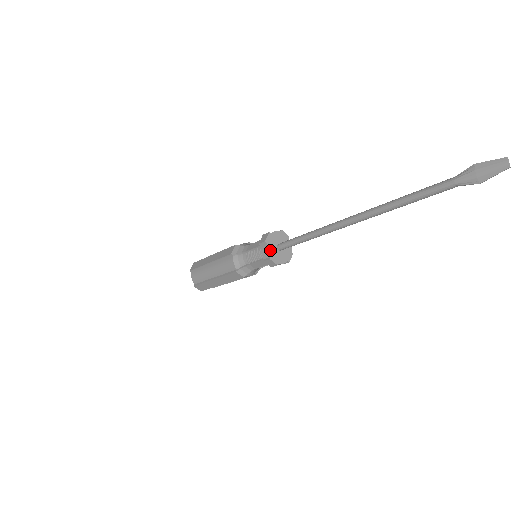
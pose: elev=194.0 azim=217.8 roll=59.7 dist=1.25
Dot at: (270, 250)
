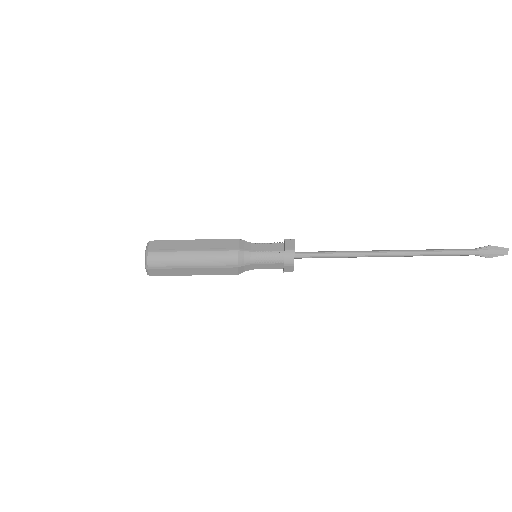
Dot at: occluded
